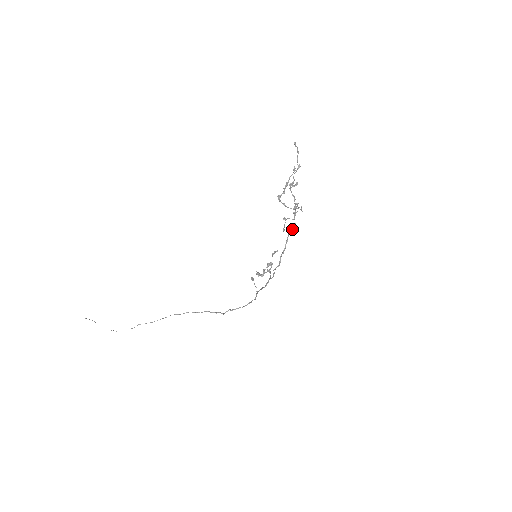
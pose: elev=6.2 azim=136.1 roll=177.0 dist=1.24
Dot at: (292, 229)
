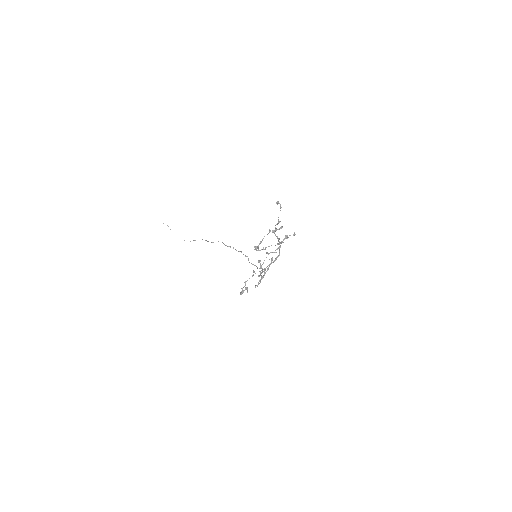
Dot at: (275, 259)
